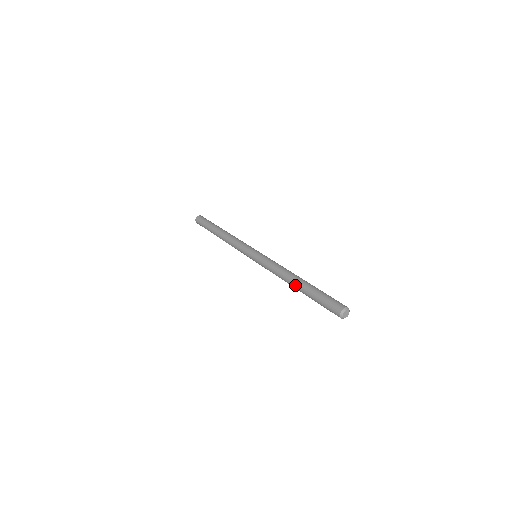
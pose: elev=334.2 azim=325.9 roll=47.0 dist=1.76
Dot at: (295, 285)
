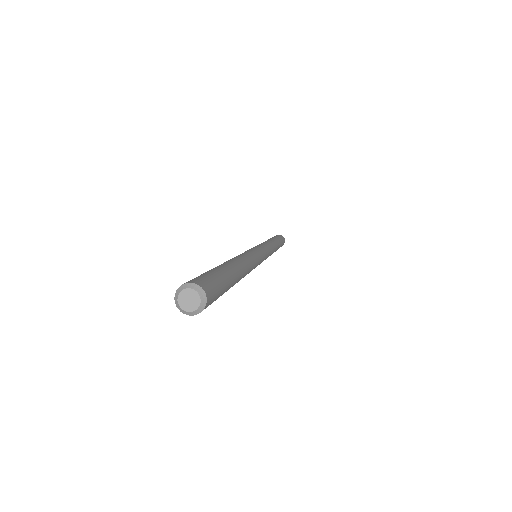
Dot at: occluded
